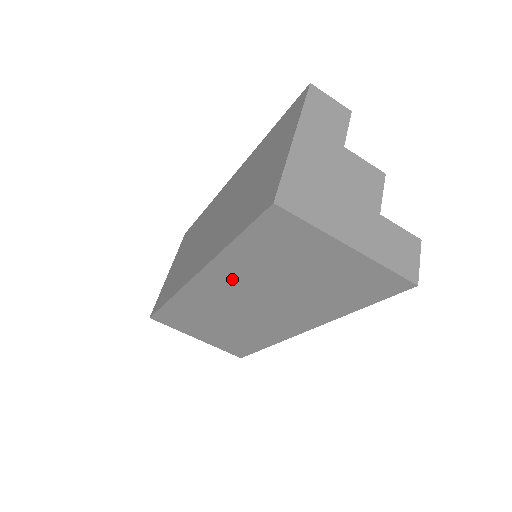
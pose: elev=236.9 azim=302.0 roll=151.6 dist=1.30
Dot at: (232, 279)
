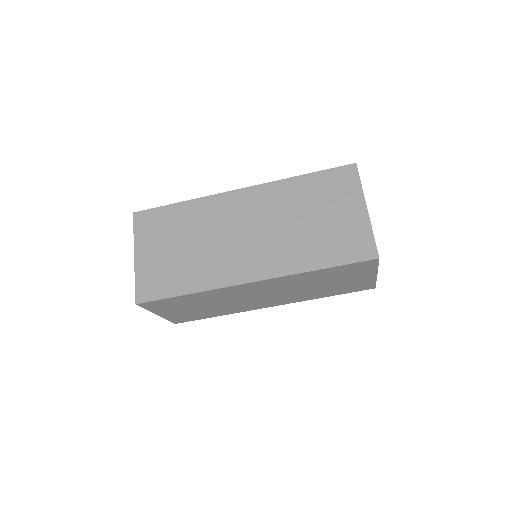
Dot at: (280, 284)
